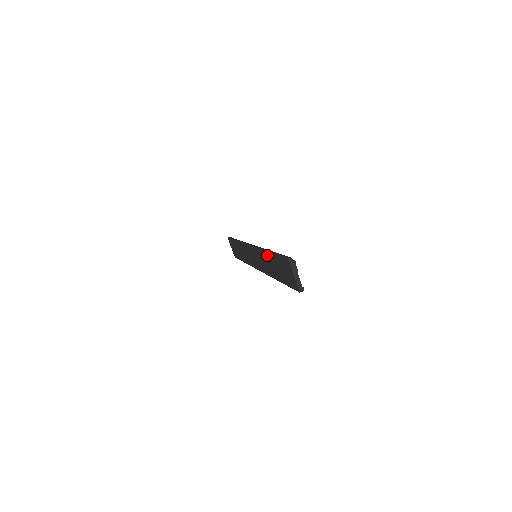
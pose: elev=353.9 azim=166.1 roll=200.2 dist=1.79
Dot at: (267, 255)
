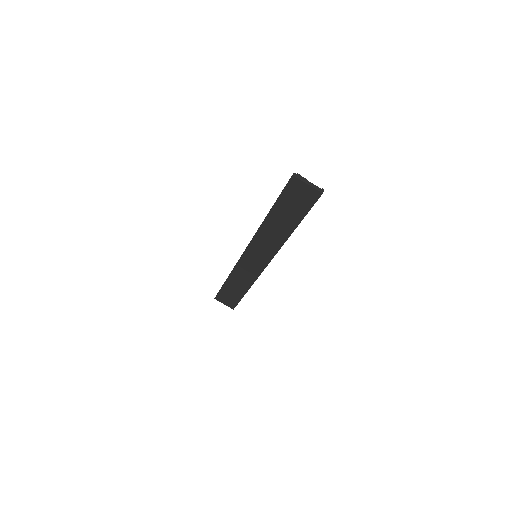
Dot at: (269, 220)
